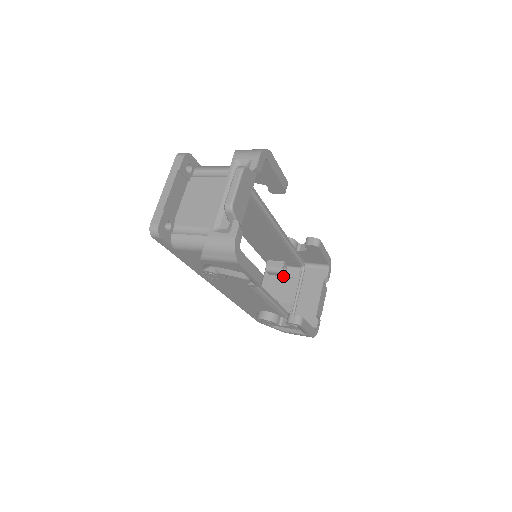
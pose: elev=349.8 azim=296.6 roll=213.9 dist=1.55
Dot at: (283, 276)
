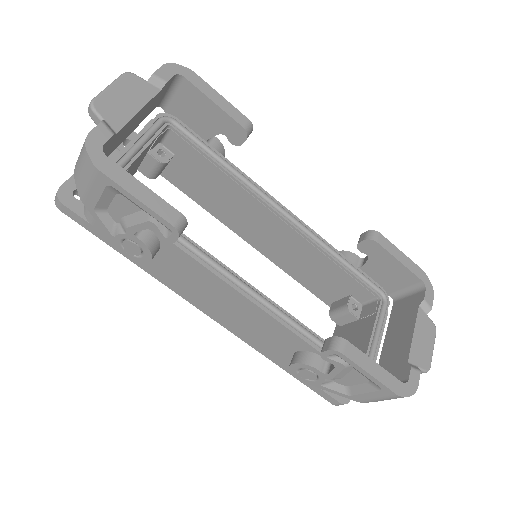
Dot at: (356, 320)
